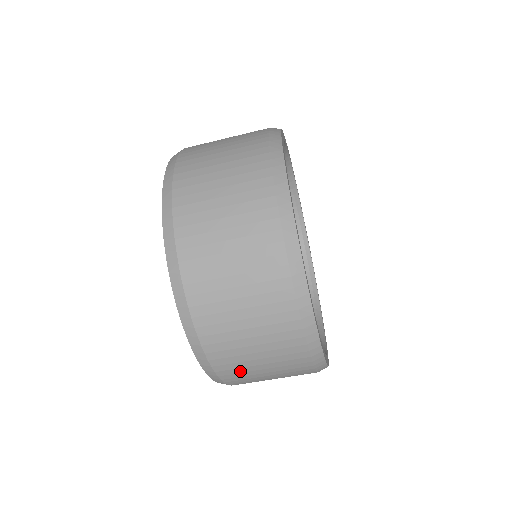
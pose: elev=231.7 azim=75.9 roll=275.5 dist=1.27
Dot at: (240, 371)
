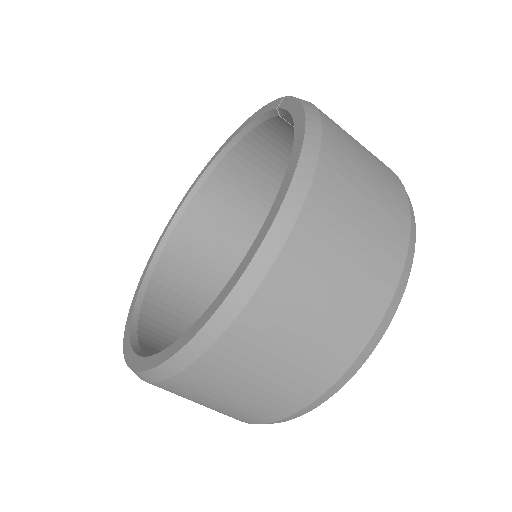
Dot at: occluded
